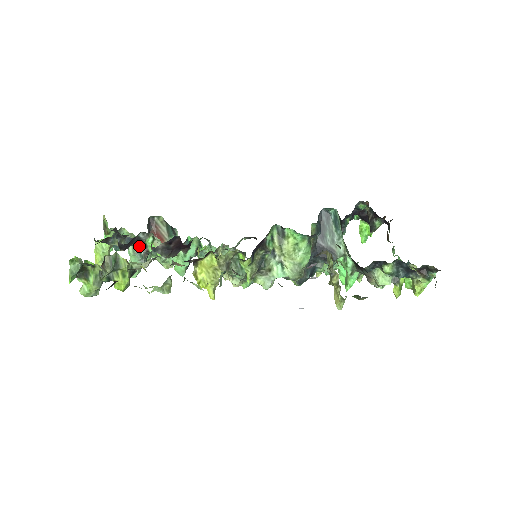
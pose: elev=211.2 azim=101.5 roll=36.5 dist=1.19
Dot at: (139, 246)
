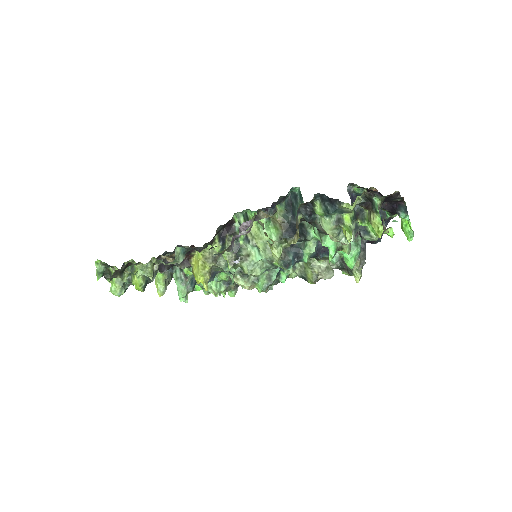
Dot at: (180, 272)
